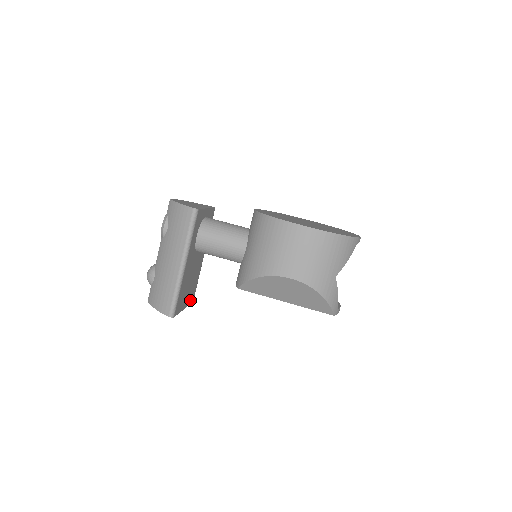
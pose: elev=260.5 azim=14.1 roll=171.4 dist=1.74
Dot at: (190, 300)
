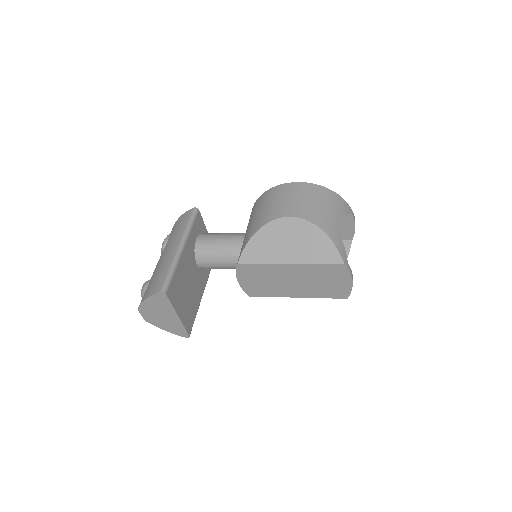
Dot at: (186, 323)
